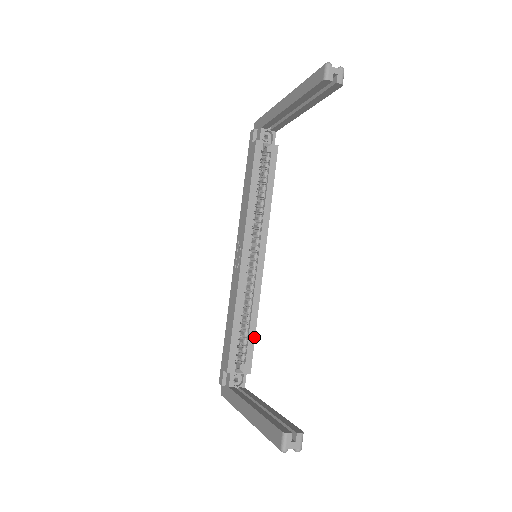
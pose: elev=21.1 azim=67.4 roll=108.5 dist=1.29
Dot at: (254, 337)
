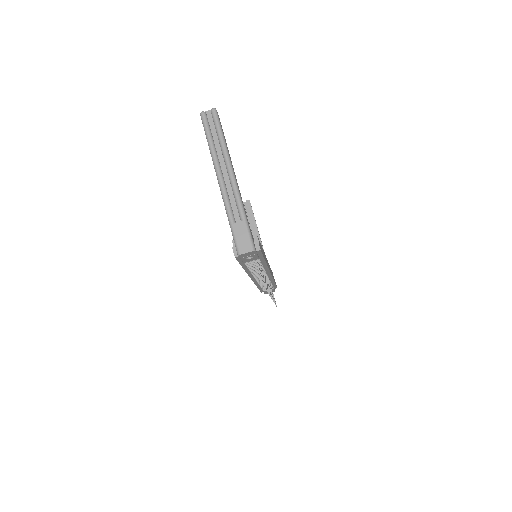
Dot at: occluded
